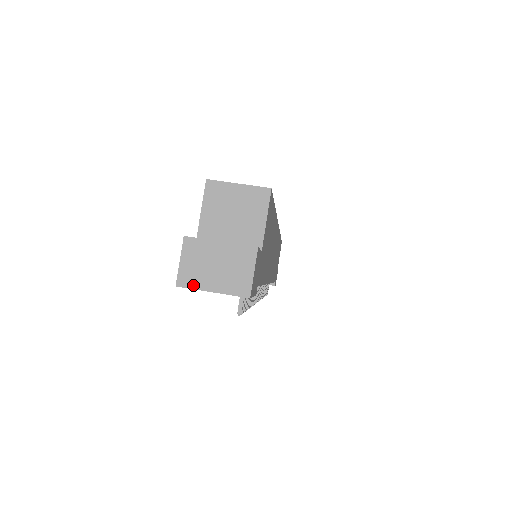
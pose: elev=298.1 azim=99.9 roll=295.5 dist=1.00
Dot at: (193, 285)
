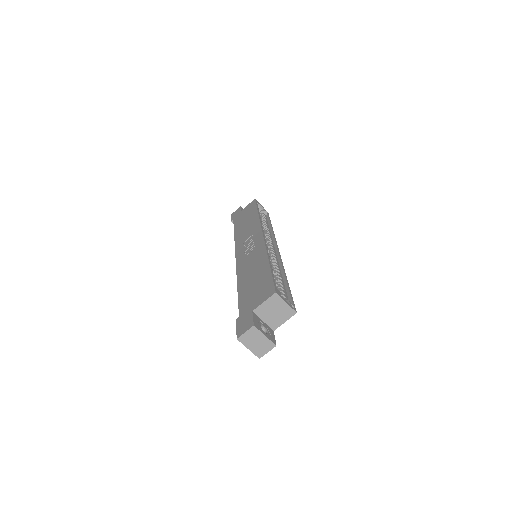
Dot at: (243, 343)
